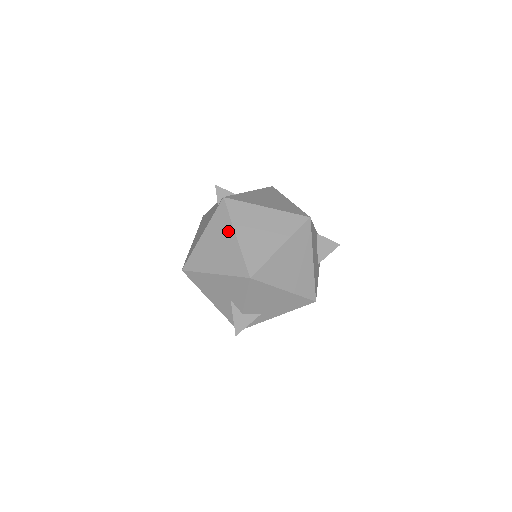
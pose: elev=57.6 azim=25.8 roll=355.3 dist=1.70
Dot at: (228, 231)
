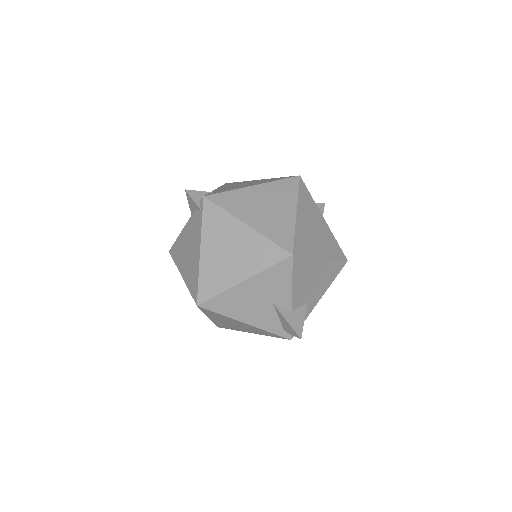
Dot at: (232, 226)
